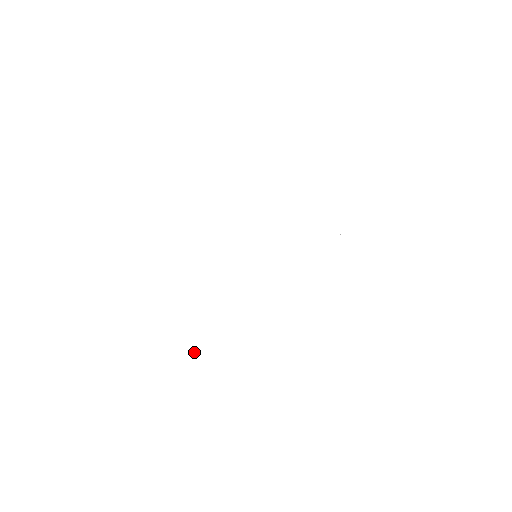
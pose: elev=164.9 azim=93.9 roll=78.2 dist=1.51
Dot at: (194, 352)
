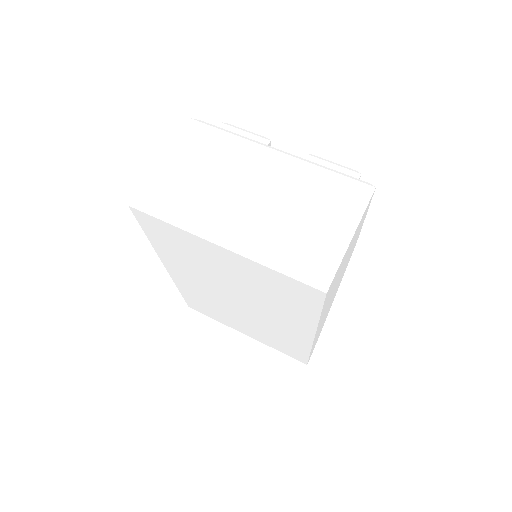
Dot at: (192, 298)
